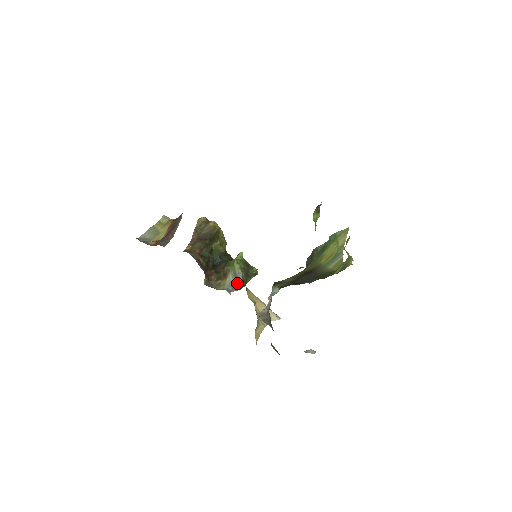
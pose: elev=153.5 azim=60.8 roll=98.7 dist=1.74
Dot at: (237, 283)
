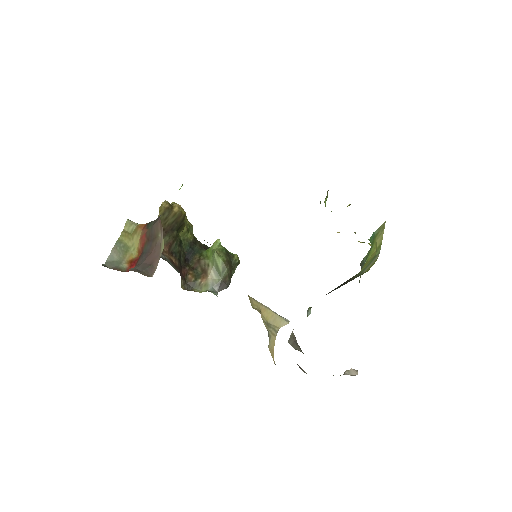
Dot at: (222, 281)
